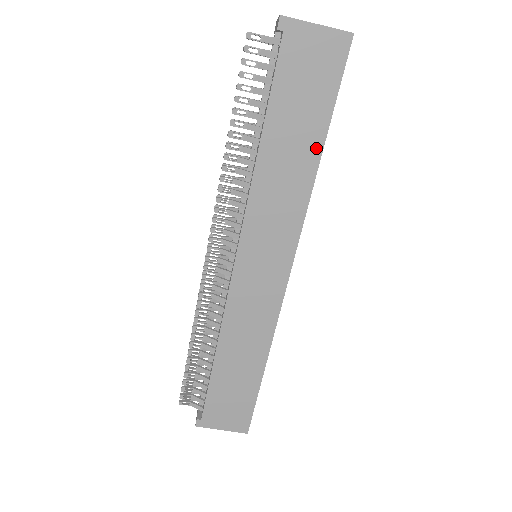
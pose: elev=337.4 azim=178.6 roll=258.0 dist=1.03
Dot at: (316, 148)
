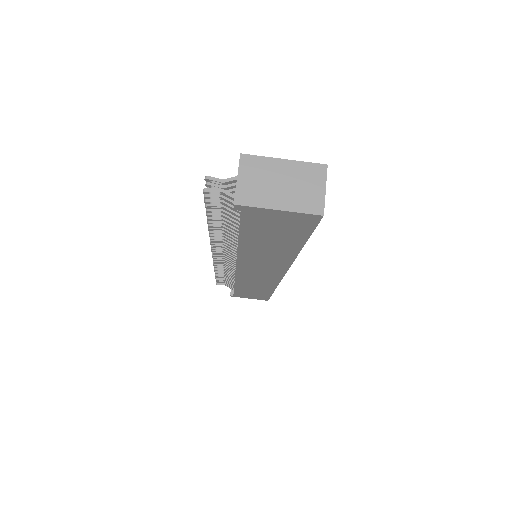
Dot at: (294, 249)
